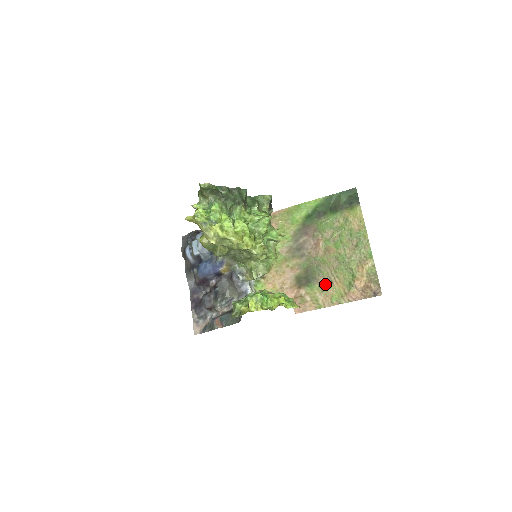
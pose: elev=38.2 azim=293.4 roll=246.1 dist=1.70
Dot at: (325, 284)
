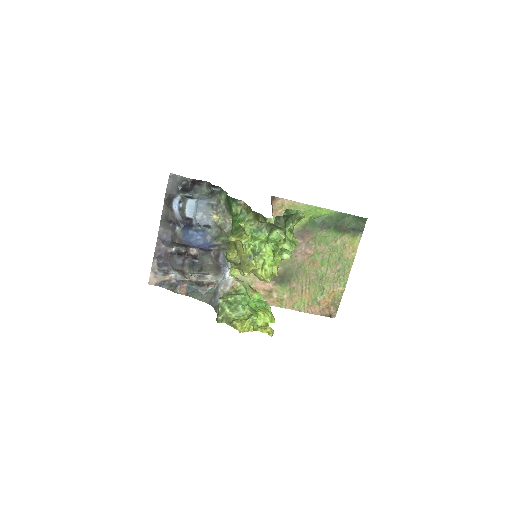
Dot at: (296, 290)
